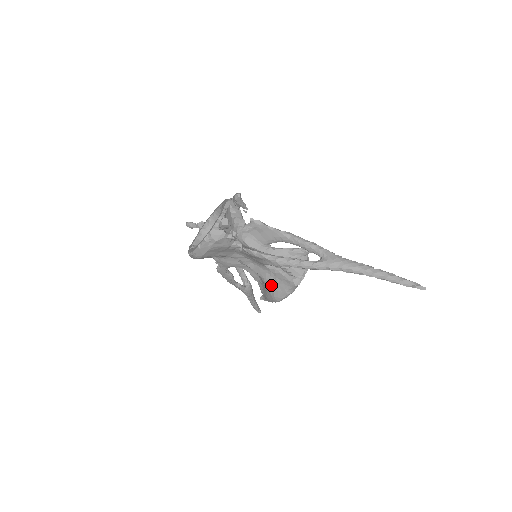
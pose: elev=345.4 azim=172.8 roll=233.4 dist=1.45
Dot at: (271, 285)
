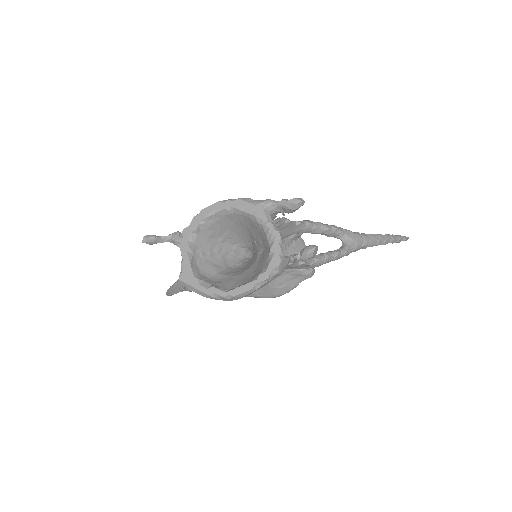
Dot at: (277, 284)
